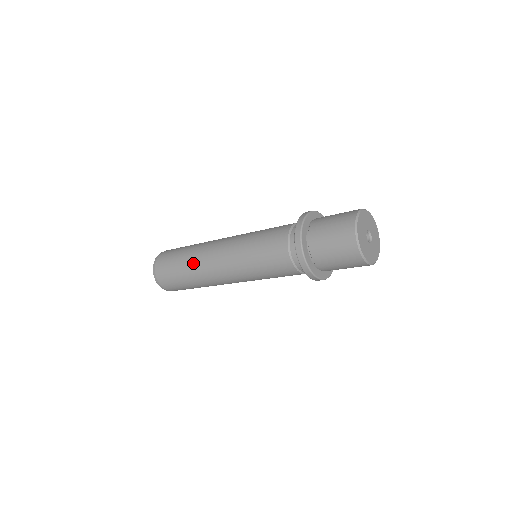
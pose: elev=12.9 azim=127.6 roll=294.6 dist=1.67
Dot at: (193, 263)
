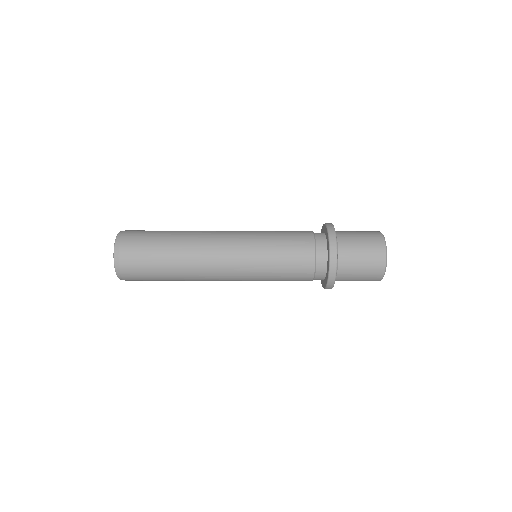
Dot at: (186, 265)
